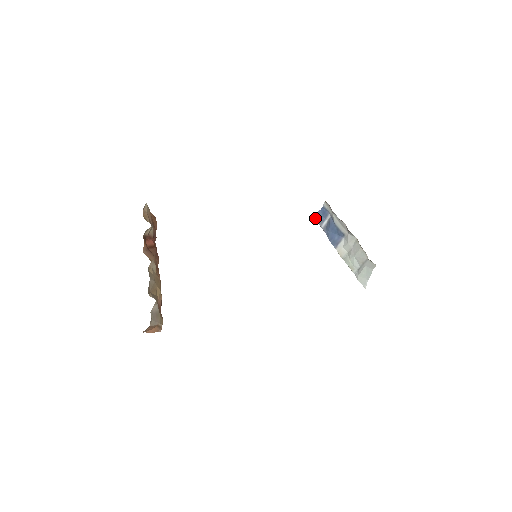
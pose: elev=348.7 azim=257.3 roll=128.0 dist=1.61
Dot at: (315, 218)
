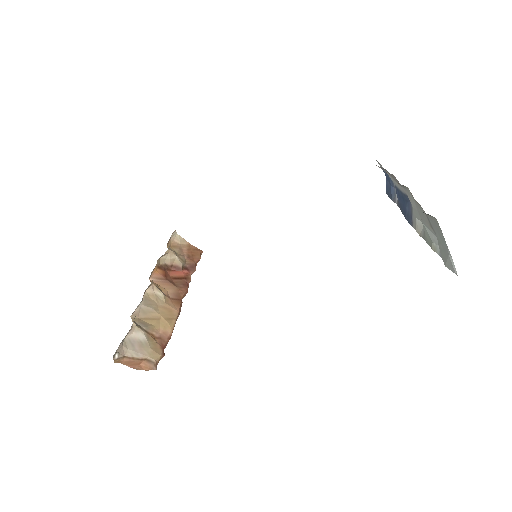
Dot at: (388, 195)
